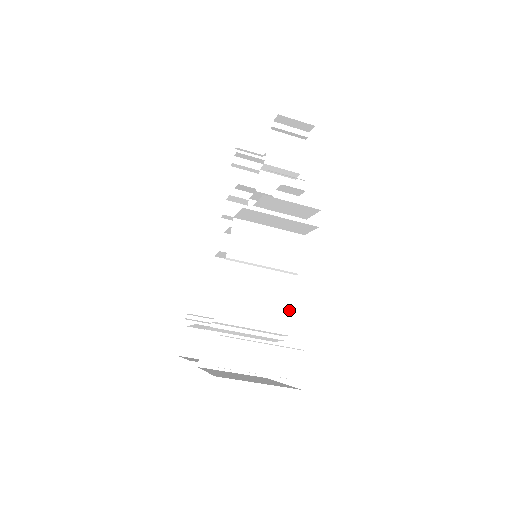
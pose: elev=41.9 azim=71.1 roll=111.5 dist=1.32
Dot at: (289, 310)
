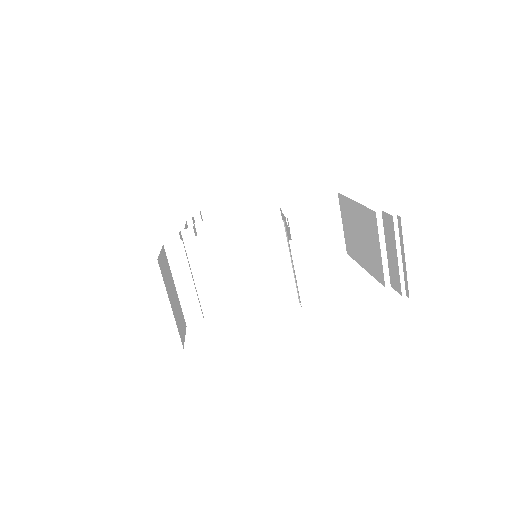
Dot at: occluded
